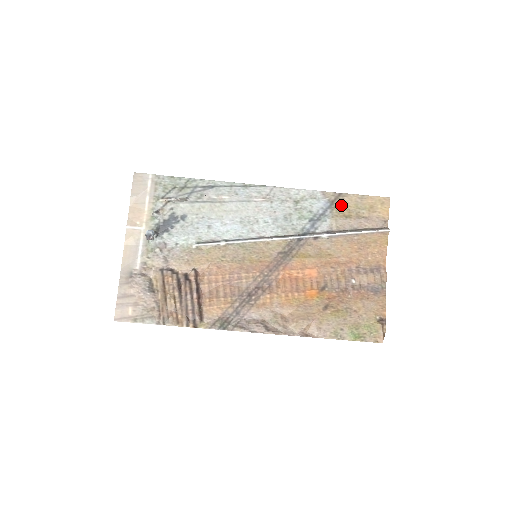
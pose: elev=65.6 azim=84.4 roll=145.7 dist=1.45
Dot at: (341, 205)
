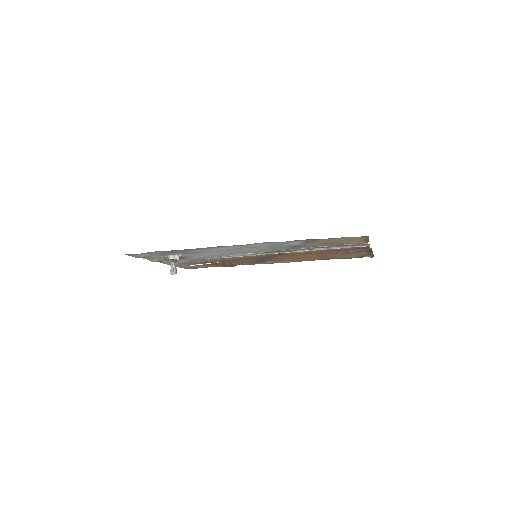
Dot at: (317, 242)
